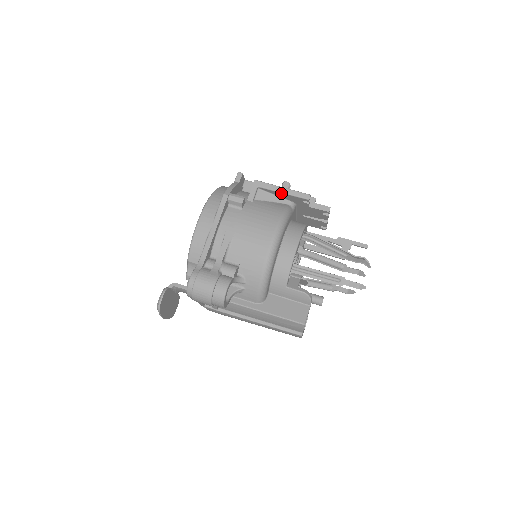
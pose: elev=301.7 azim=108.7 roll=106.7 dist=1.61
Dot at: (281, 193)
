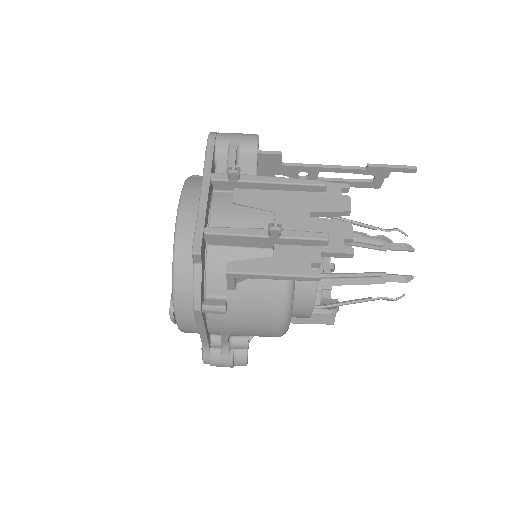
Dot at: (274, 278)
